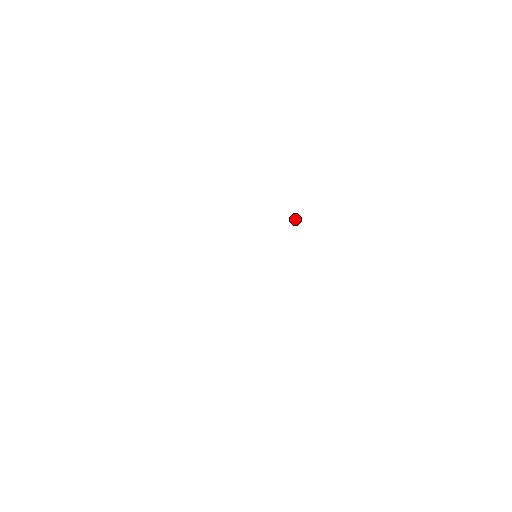
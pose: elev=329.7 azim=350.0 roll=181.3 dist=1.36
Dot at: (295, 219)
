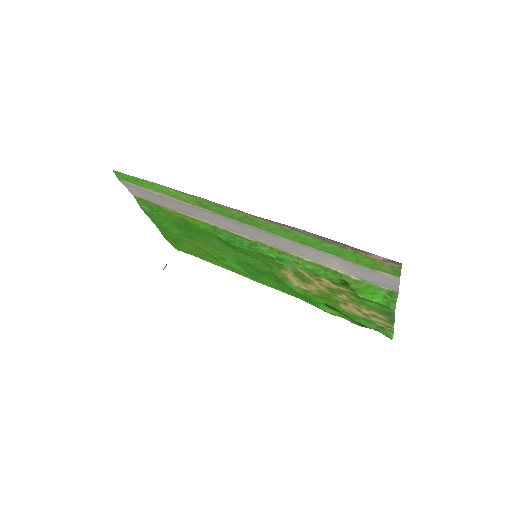
Dot at: occluded
